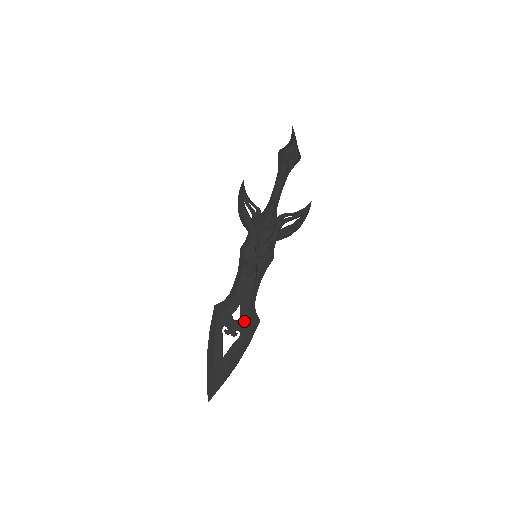
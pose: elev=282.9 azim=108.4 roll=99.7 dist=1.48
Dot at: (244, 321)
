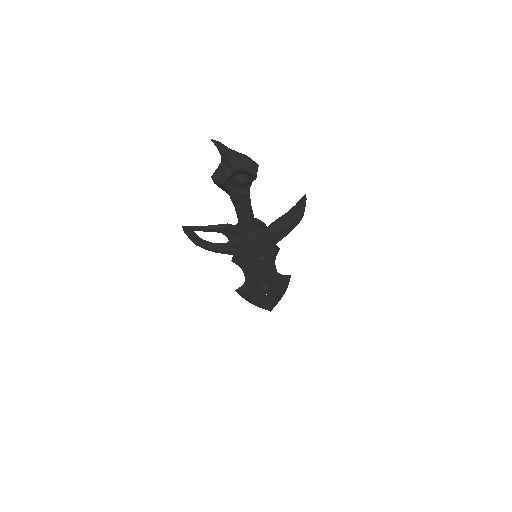
Dot at: (275, 286)
